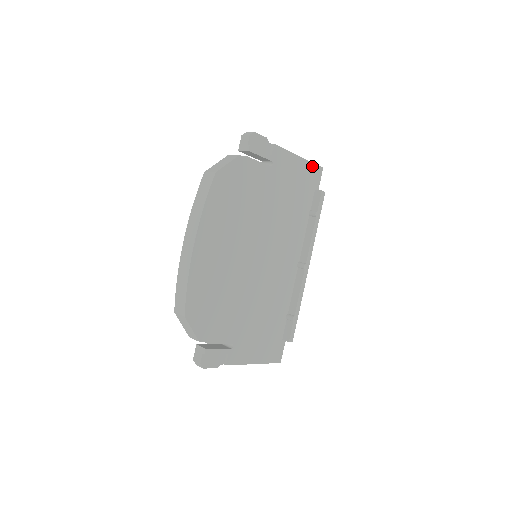
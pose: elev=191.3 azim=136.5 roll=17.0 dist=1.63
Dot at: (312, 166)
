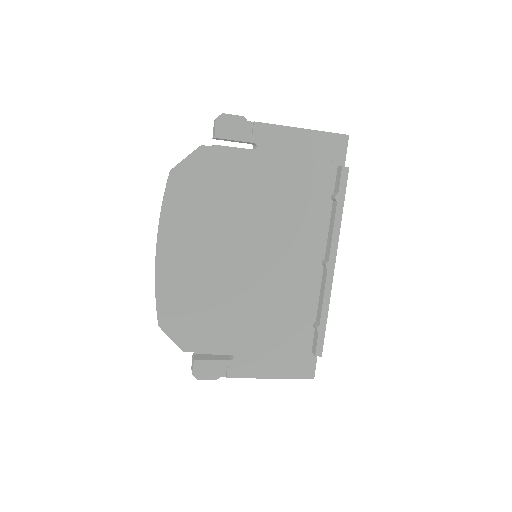
Dot at: (327, 136)
